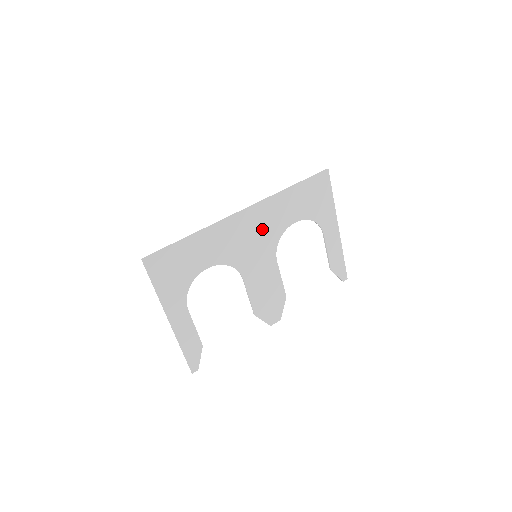
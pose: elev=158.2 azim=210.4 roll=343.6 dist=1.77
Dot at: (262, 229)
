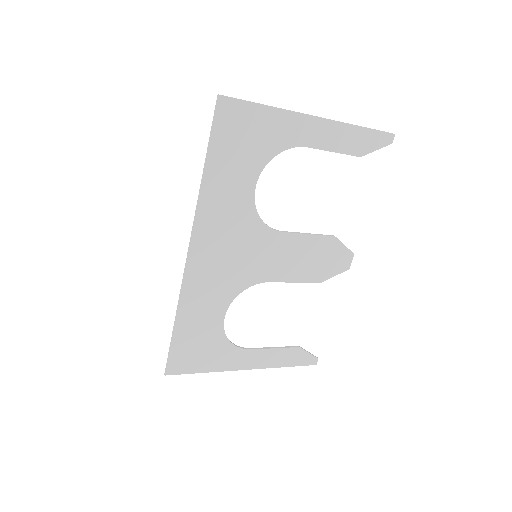
Dot at: (229, 236)
